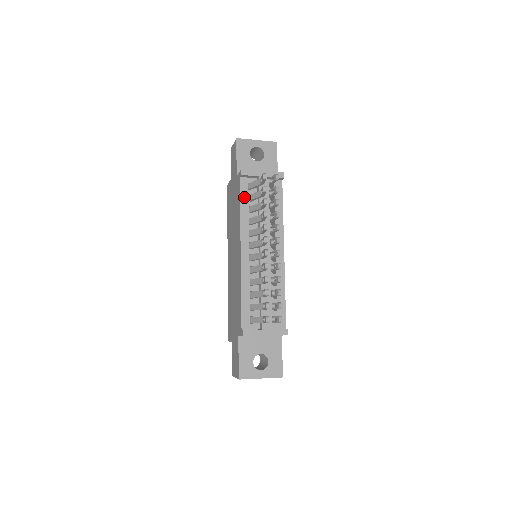
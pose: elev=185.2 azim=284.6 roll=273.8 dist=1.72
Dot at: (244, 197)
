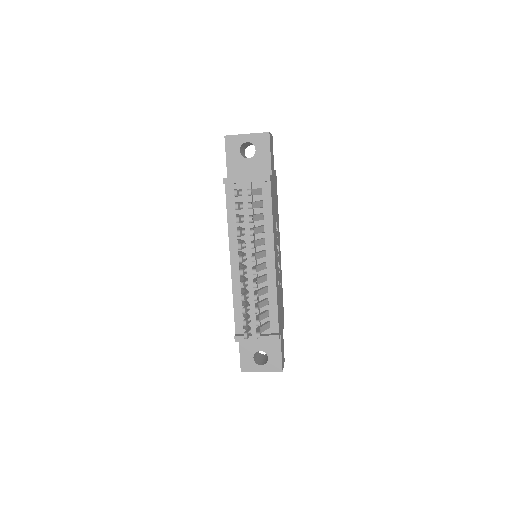
Dot at: (230, 205)
